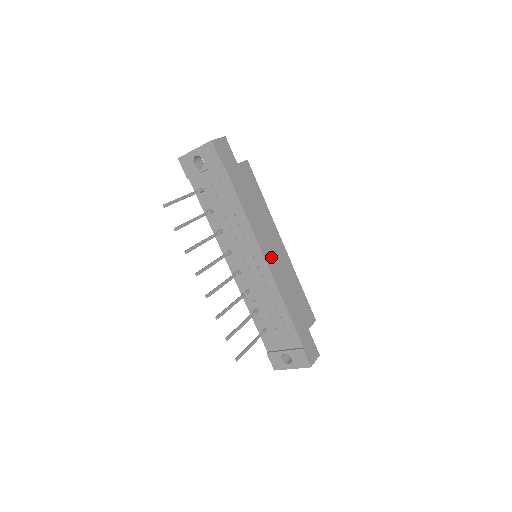
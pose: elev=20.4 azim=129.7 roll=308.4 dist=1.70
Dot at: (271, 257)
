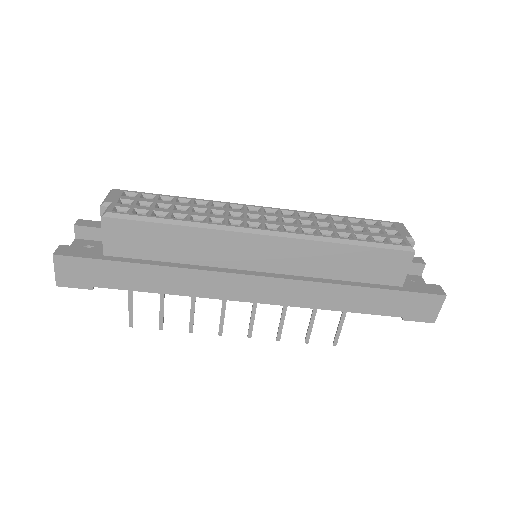
Dot at: (260, 289)
